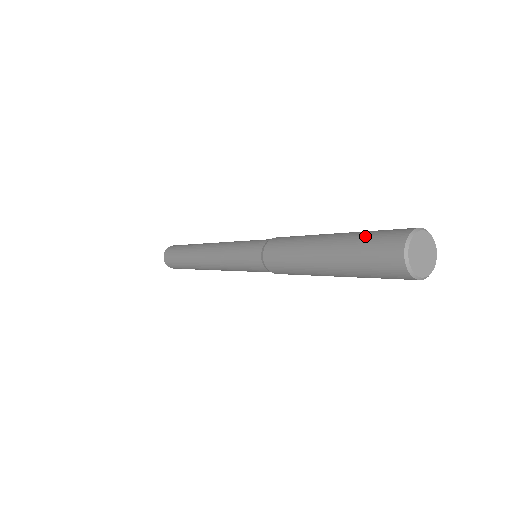
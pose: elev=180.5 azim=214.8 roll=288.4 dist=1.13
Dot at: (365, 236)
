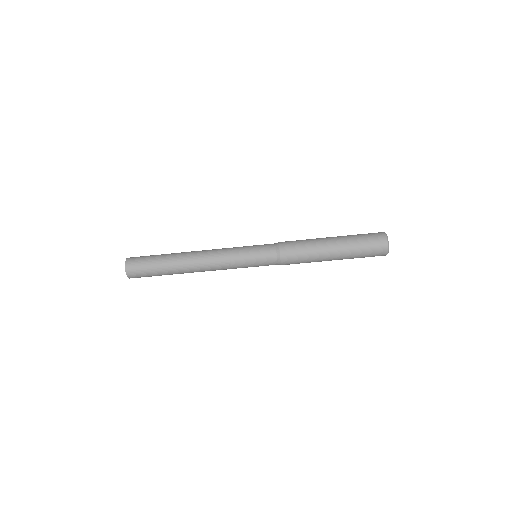
Dot at: (359, 234)
